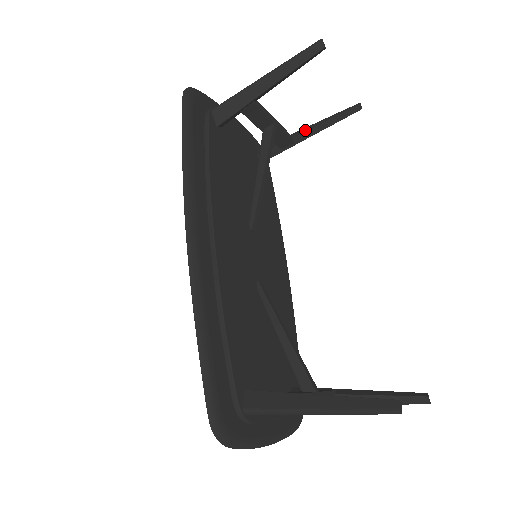
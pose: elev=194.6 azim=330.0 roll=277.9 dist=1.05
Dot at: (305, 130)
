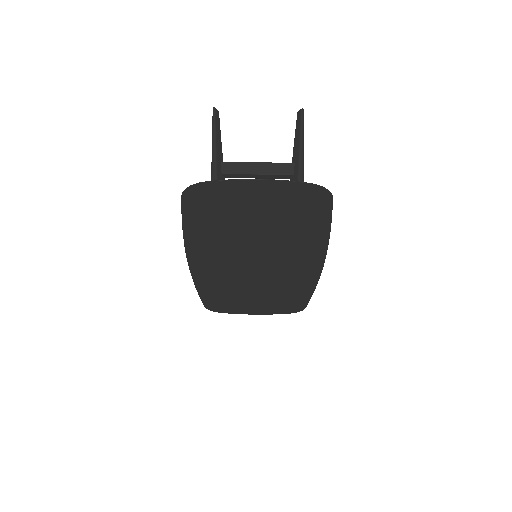
Dot at: occluded
